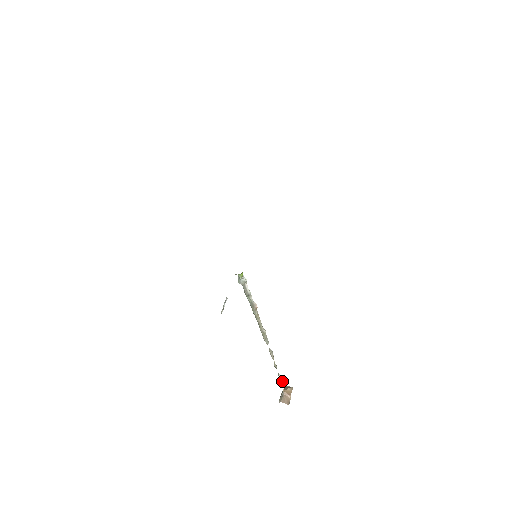
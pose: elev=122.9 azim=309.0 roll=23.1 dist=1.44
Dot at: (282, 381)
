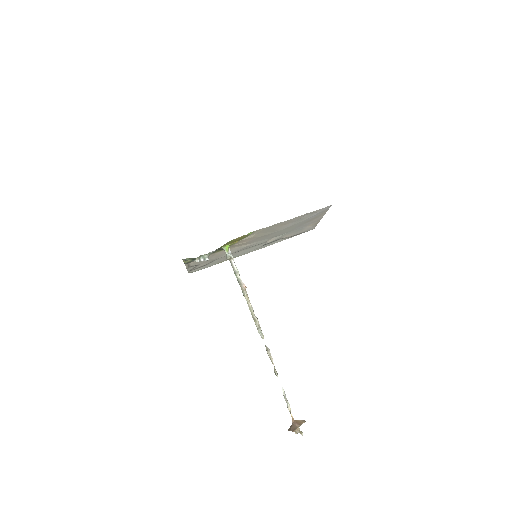
Dot at: occluded
